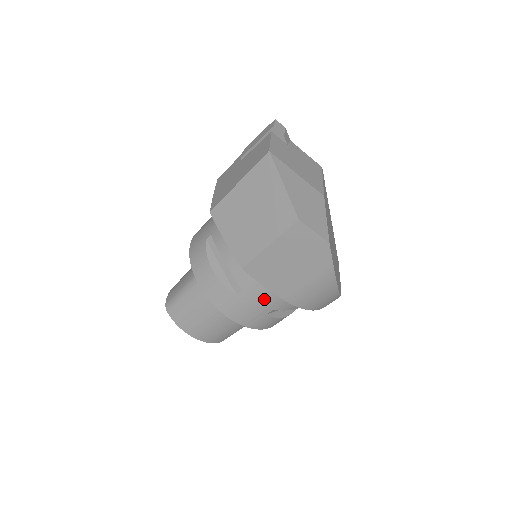
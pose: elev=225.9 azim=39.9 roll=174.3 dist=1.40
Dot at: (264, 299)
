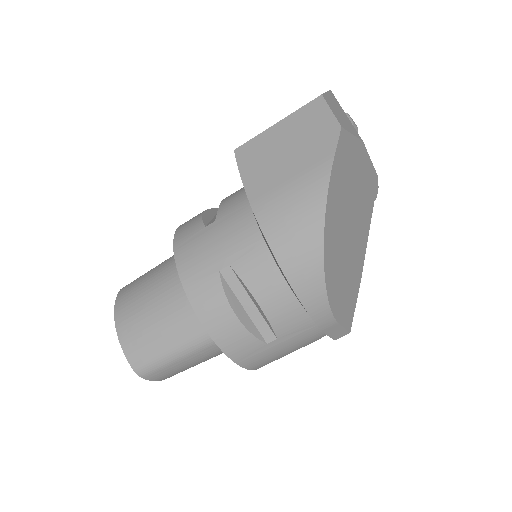
Dot at: (230, 238)
